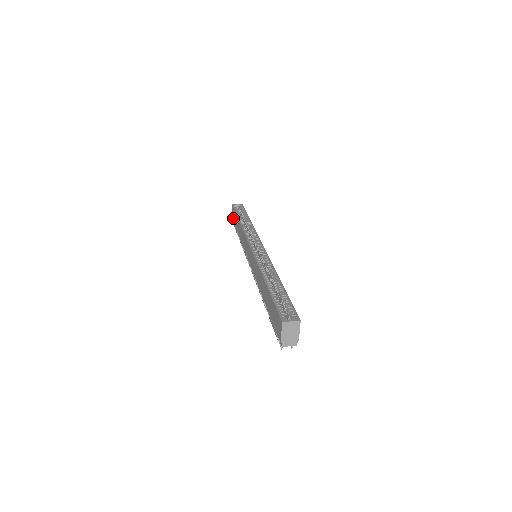
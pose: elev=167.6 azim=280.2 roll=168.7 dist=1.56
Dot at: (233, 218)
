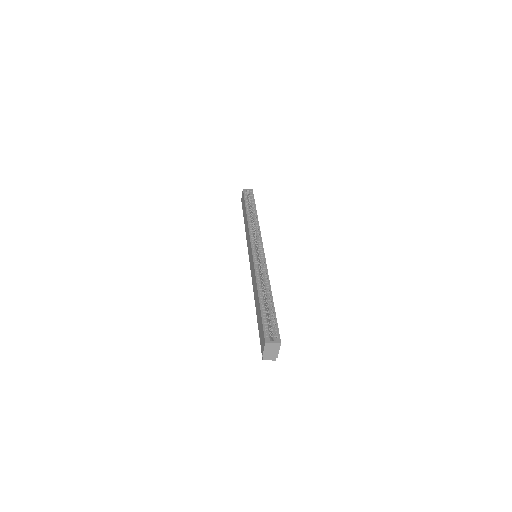
Dot at: (242, 203)
